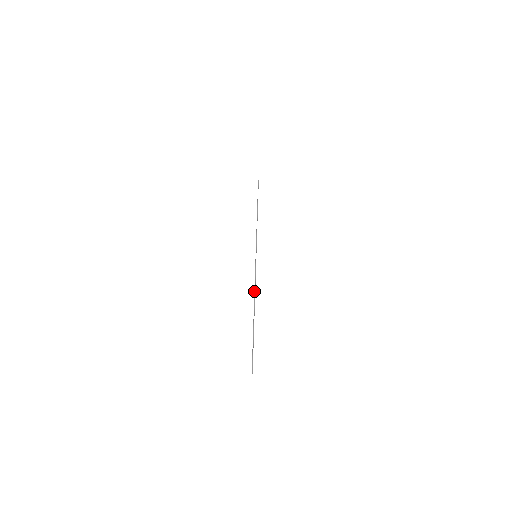
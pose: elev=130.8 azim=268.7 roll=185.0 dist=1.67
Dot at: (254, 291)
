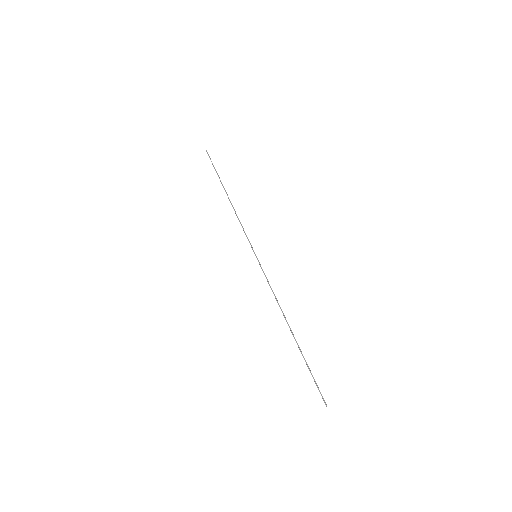
Dot at: (278, 303)
